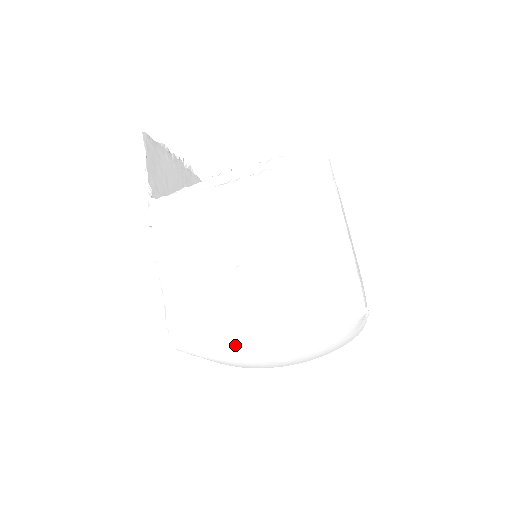
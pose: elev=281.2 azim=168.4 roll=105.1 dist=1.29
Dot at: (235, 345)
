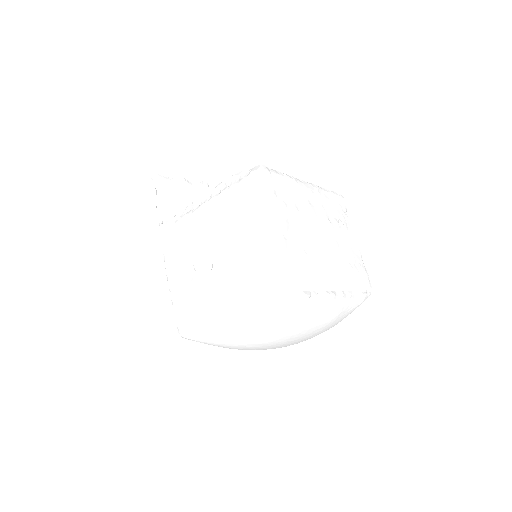
Dot at: (216, 332)
